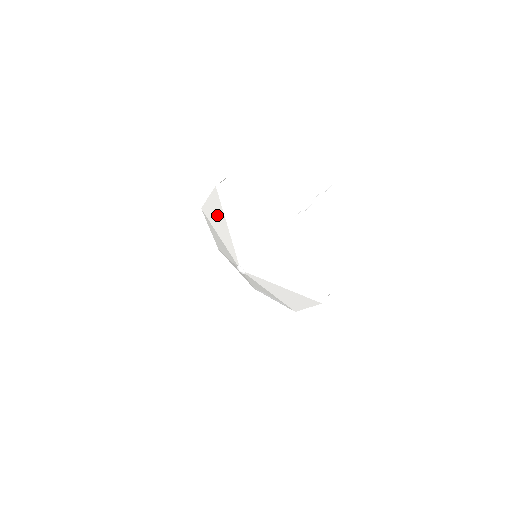
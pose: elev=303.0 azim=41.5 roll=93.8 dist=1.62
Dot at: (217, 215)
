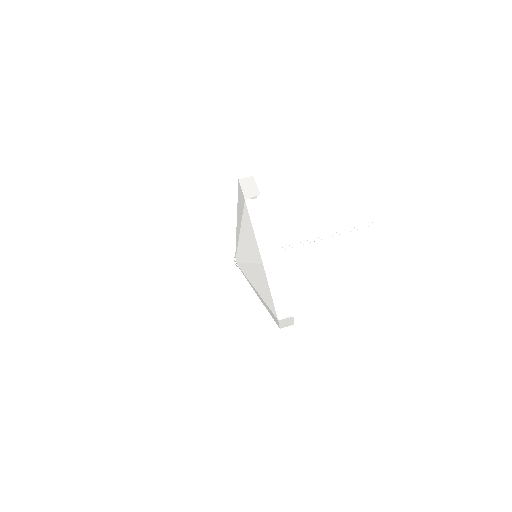
Dot at: (249, 244)
